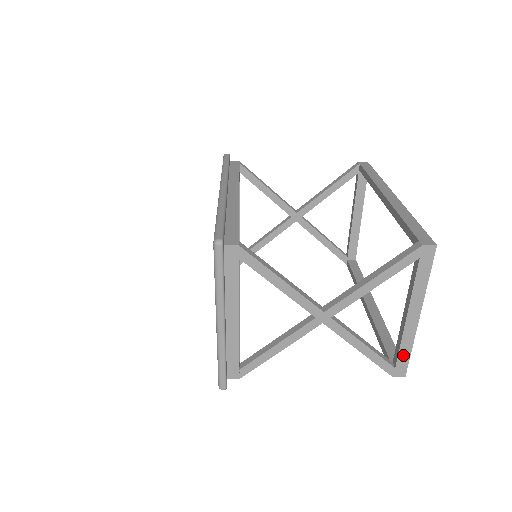
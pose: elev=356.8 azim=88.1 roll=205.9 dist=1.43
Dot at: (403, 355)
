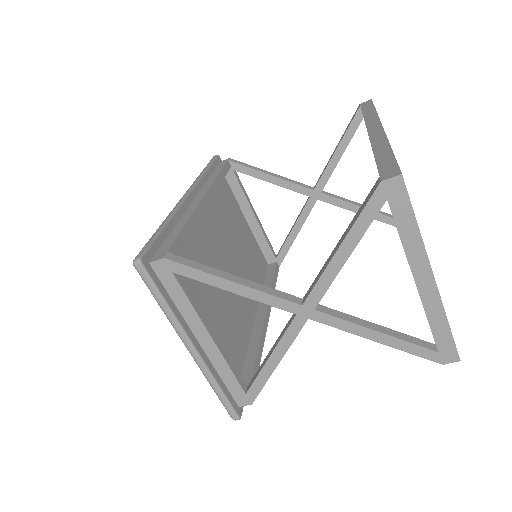
Dot at: (440, 333)
